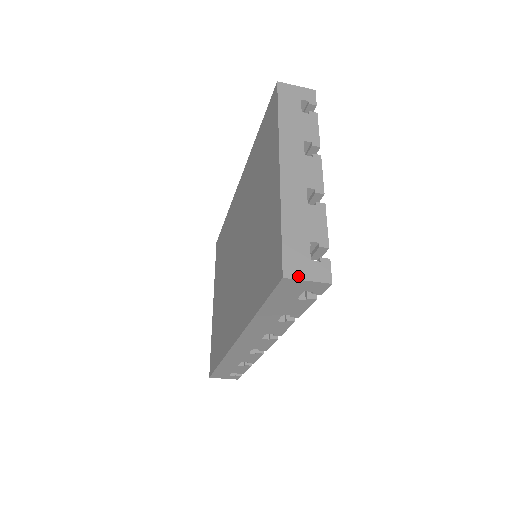
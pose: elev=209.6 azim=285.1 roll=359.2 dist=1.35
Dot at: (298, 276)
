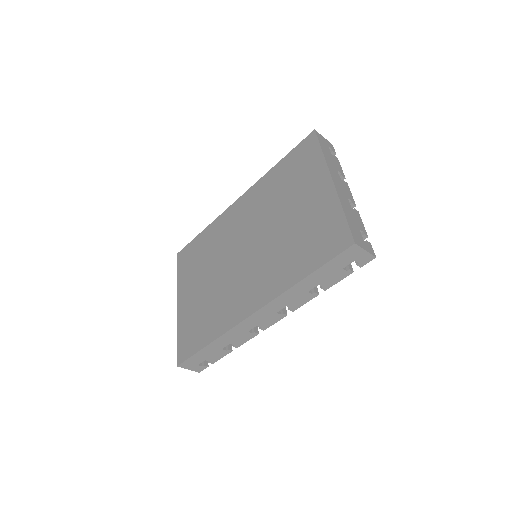
Dot at: (361, 246)
